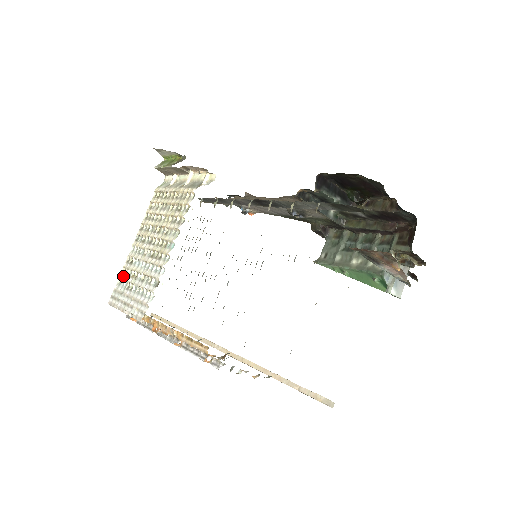
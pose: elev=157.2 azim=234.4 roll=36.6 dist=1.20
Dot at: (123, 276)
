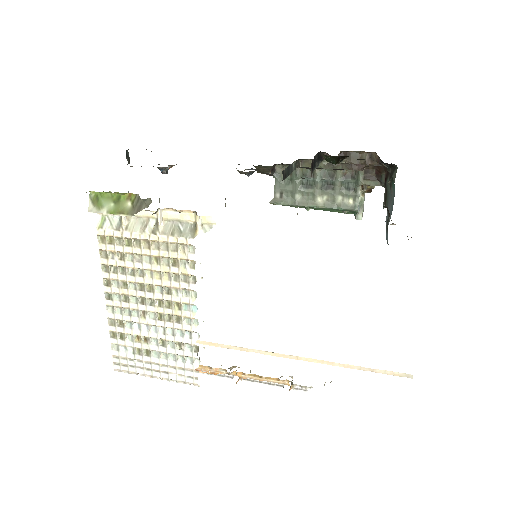
Dot at: (119, 342)
